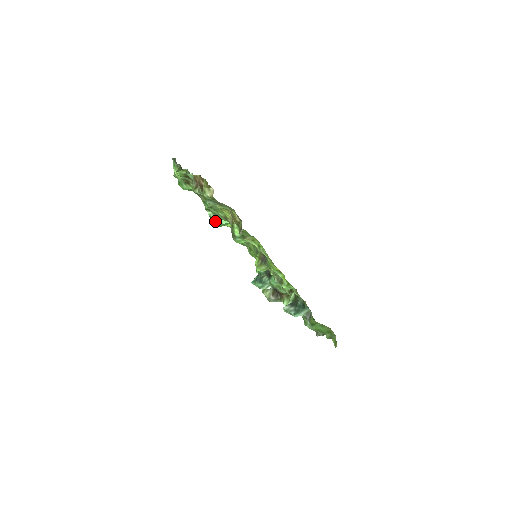
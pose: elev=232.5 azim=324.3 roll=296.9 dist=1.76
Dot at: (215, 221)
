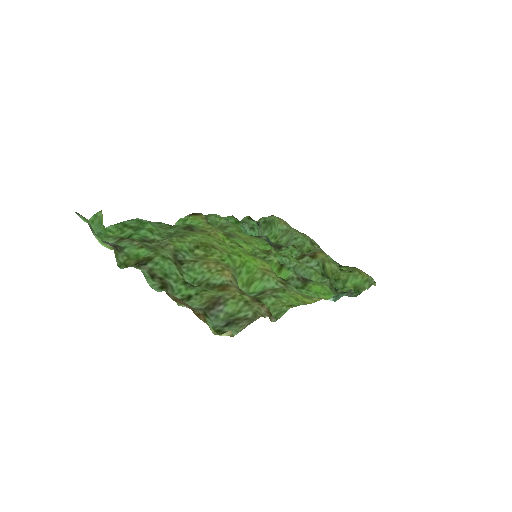
Dot at: occluded
